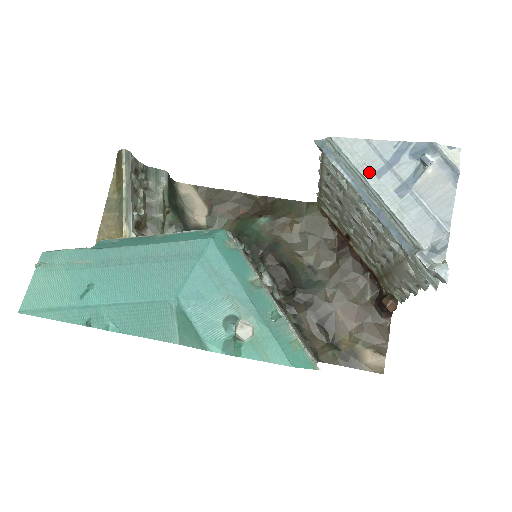
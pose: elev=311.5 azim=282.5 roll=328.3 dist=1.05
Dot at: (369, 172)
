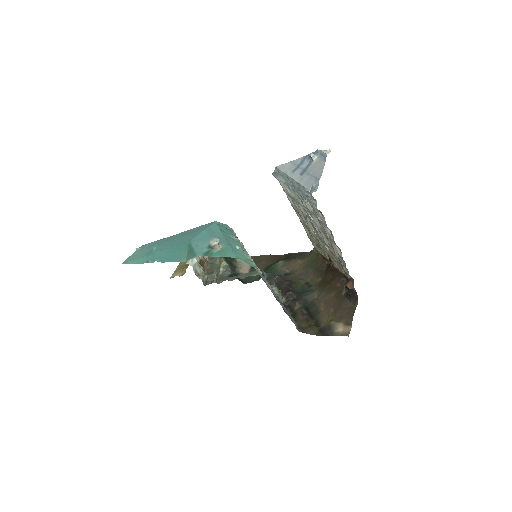
Dot at: (289, 172)
